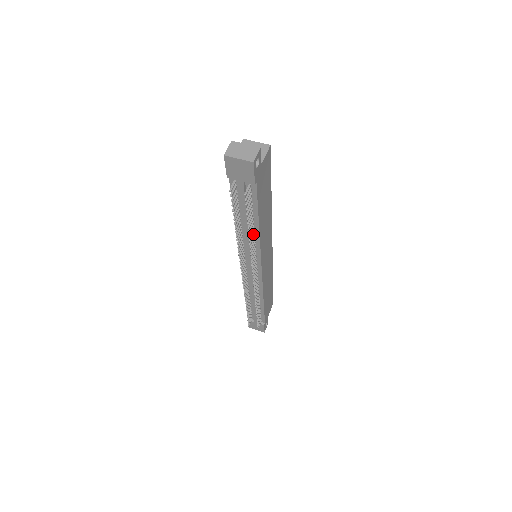
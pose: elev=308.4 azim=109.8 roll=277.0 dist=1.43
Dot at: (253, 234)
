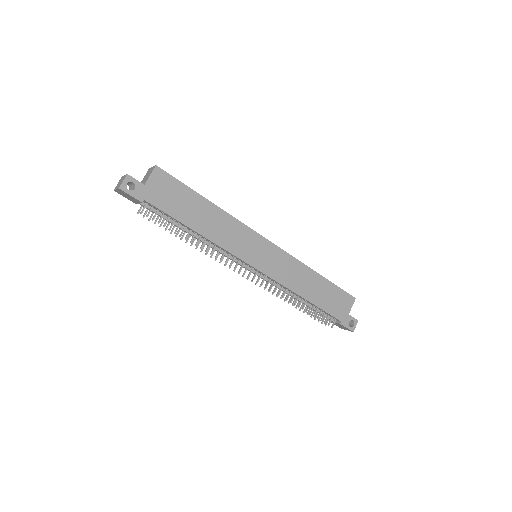
Dot at: (204, 239)
